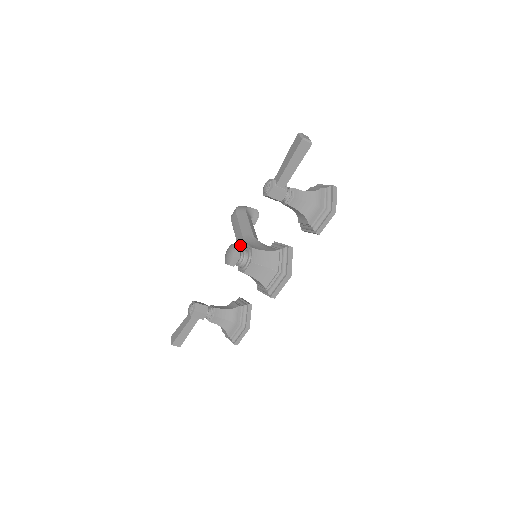
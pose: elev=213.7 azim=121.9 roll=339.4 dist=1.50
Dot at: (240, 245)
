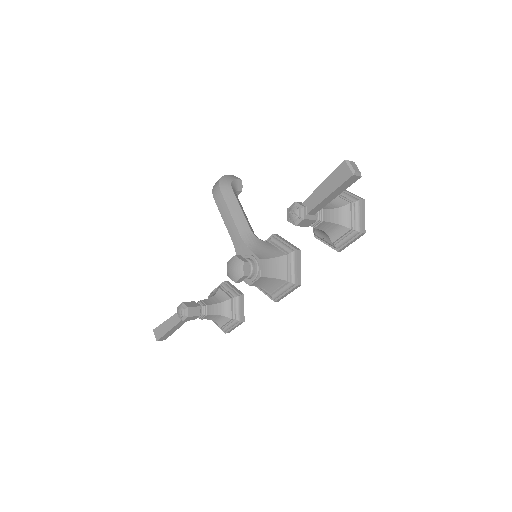
Dot at: (238, 245)
